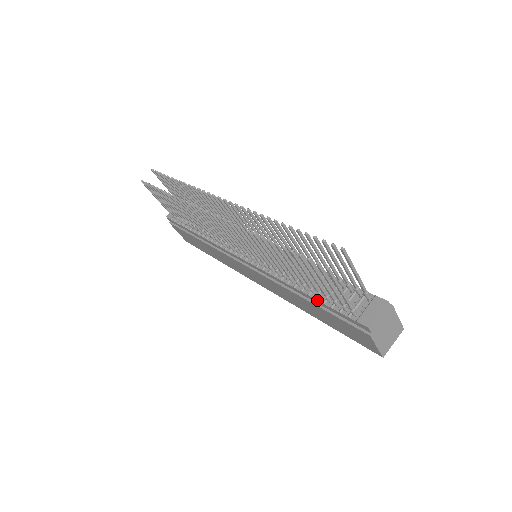
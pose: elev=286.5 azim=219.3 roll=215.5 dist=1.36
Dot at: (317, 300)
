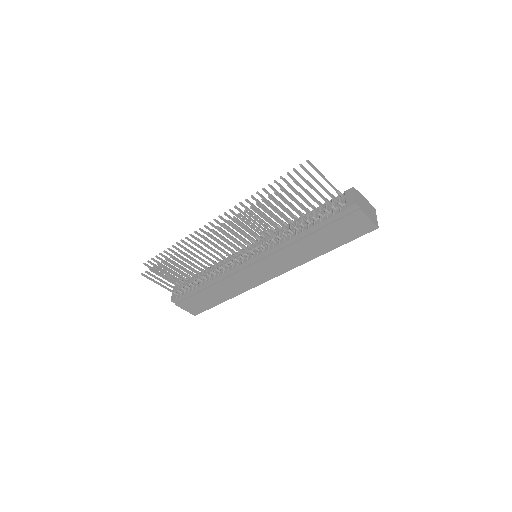
Dot at: (315, 225)
